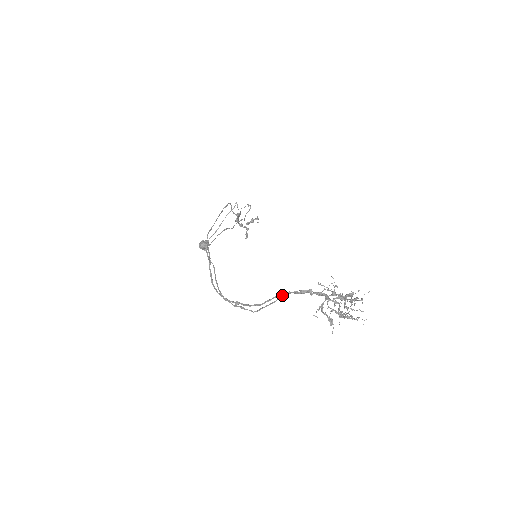
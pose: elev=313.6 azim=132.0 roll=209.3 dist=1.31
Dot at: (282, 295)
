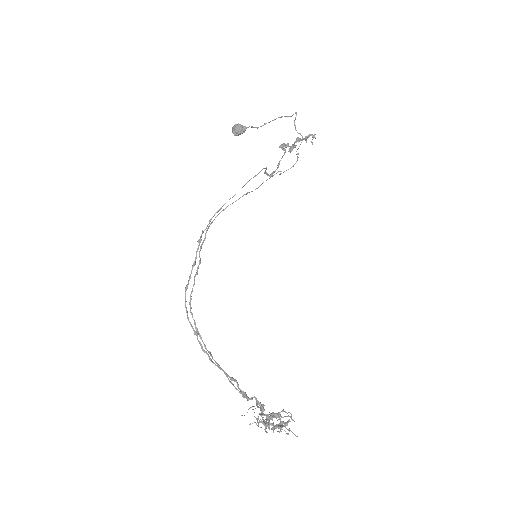
Dot at: (229, 377)
